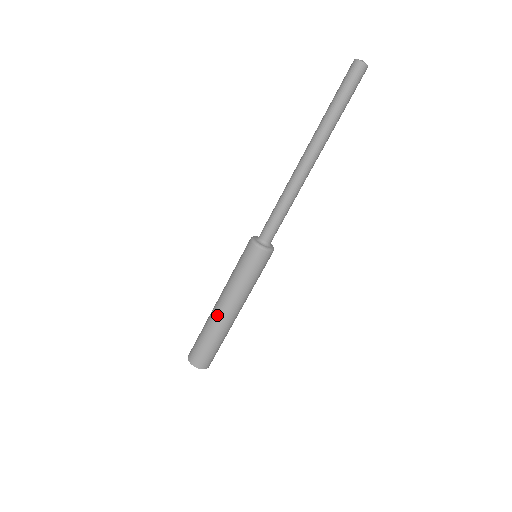
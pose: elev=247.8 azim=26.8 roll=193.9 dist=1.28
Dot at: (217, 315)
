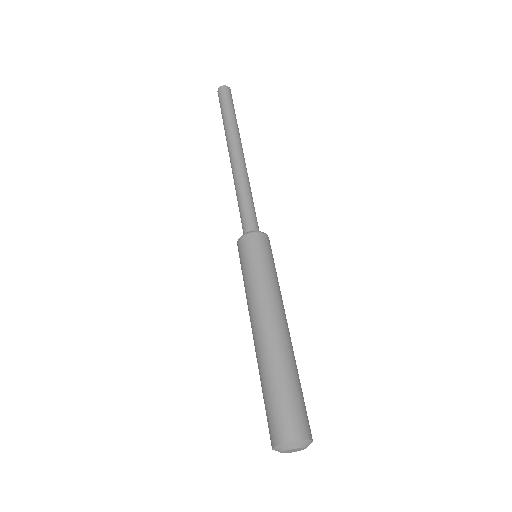
Dot at: (269, 337)
